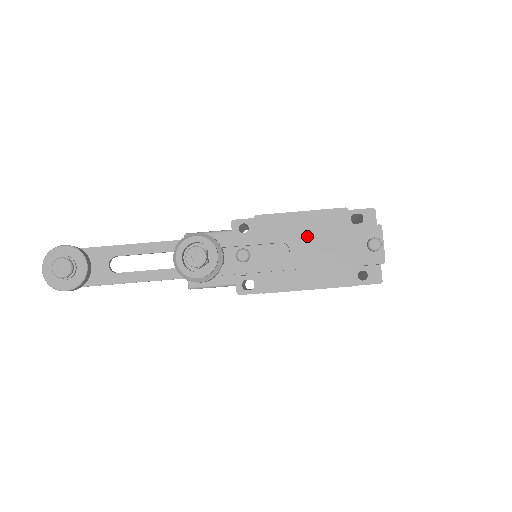
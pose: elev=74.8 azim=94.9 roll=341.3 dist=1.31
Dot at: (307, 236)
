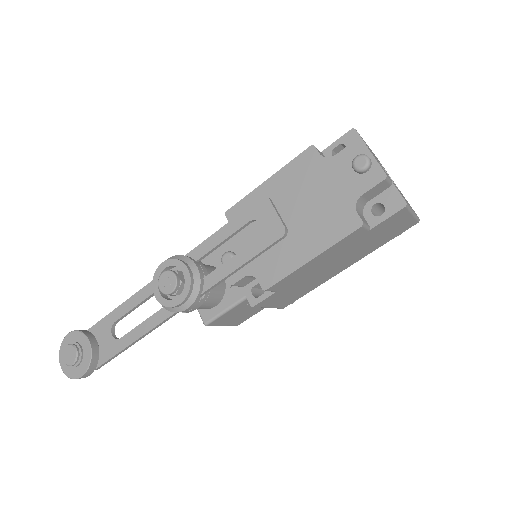
Dot at: (284, 201)
